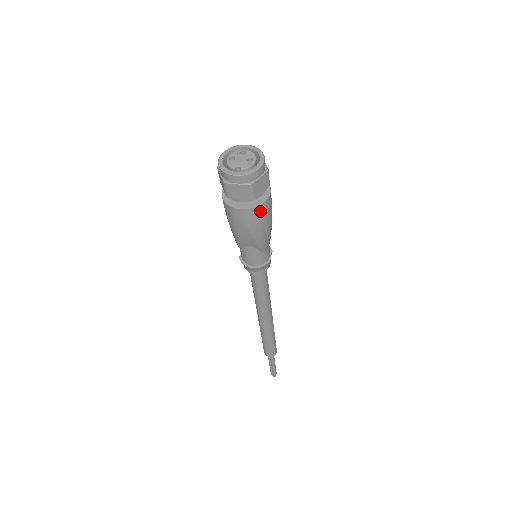
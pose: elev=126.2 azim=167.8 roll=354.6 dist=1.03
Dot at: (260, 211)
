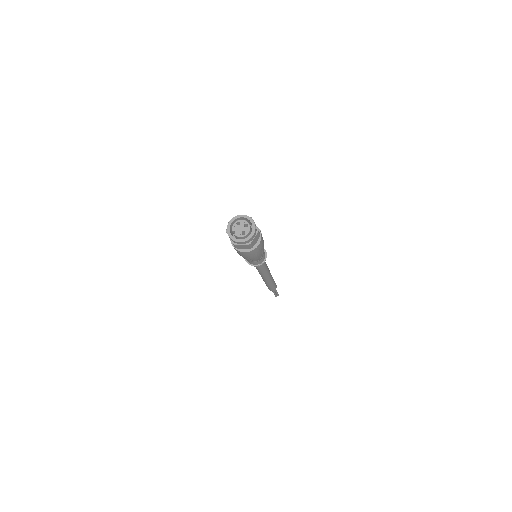
Dot at: (242, 253)
